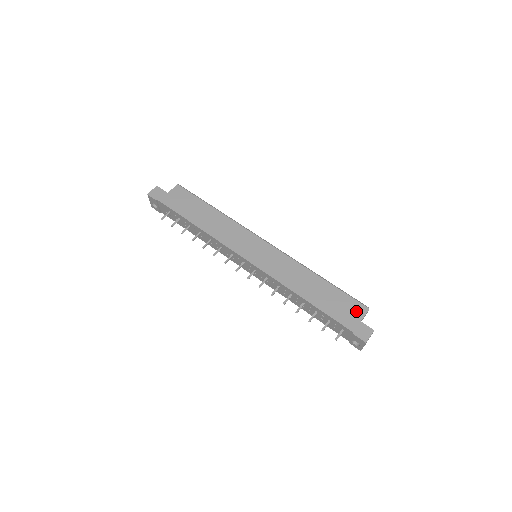
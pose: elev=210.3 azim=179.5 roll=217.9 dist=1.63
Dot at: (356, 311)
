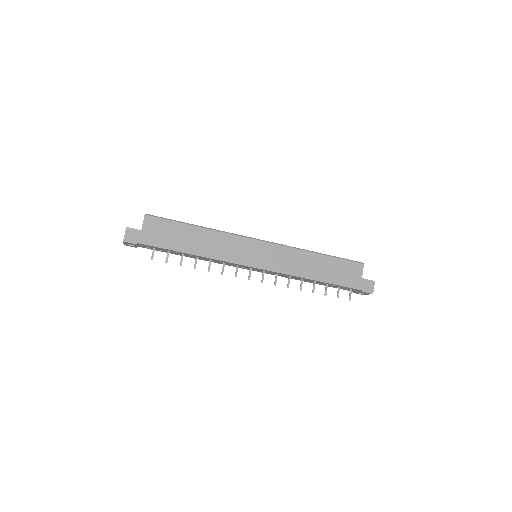
Dot at: (356, 271)
